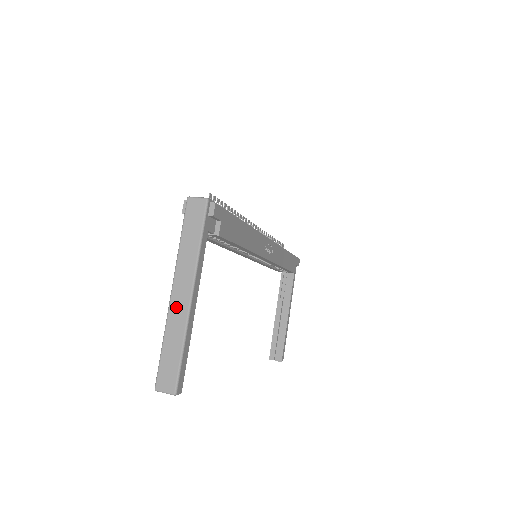
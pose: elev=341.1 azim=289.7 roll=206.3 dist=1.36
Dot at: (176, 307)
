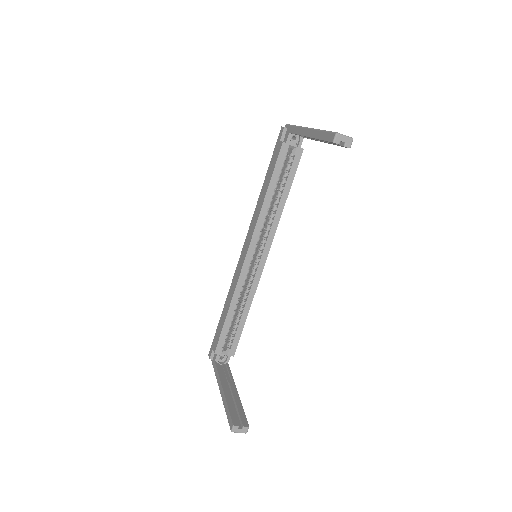
Dot at: occluded
